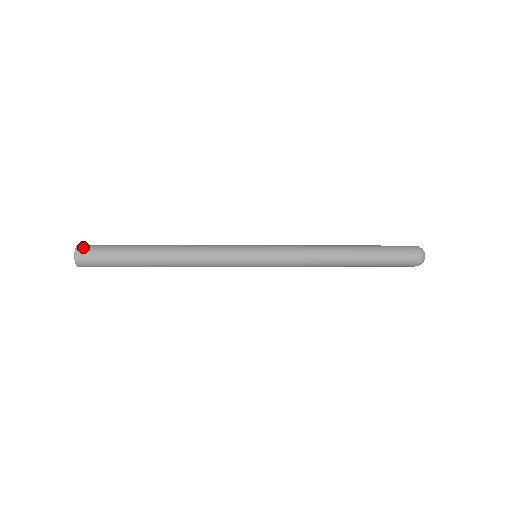
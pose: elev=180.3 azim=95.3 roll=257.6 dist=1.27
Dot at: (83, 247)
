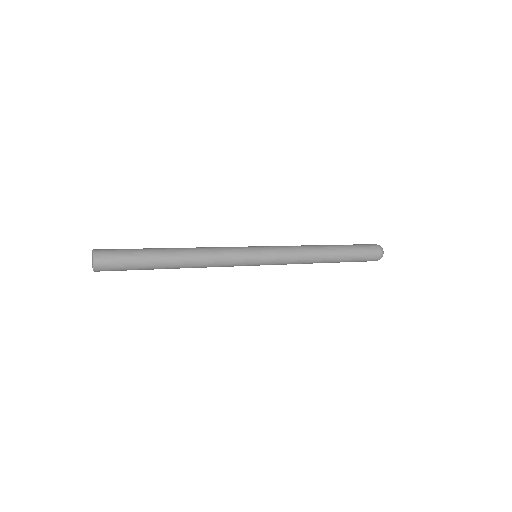
Dot at: (101, 253)
